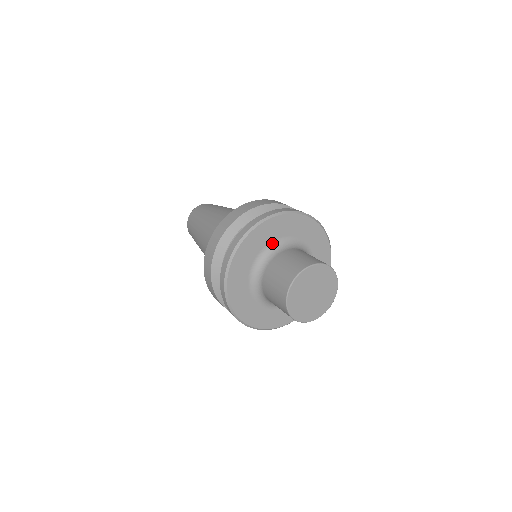
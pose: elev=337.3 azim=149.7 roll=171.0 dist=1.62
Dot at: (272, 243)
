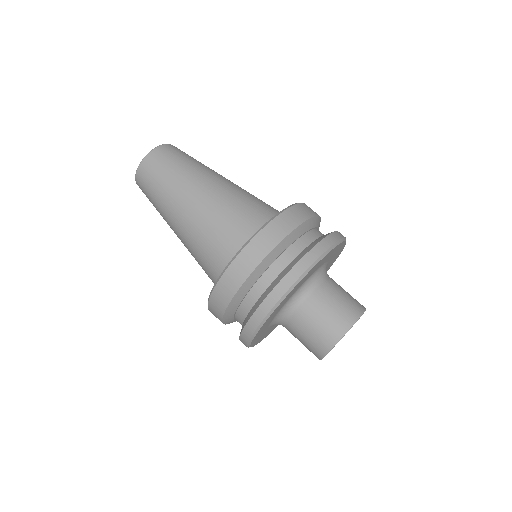
Dot at: (284, 306)
